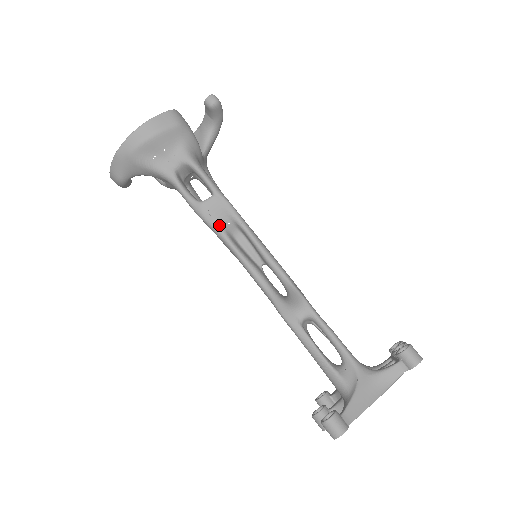
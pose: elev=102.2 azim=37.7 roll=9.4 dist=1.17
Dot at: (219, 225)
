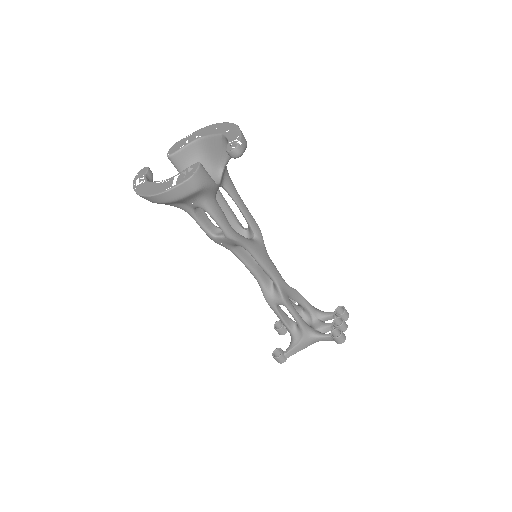
Dot at: (228, 247)
